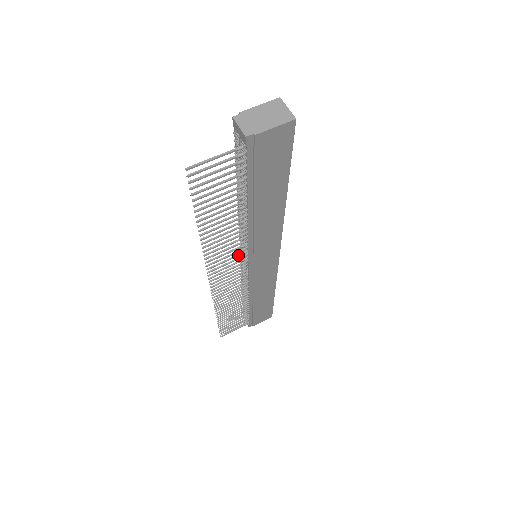
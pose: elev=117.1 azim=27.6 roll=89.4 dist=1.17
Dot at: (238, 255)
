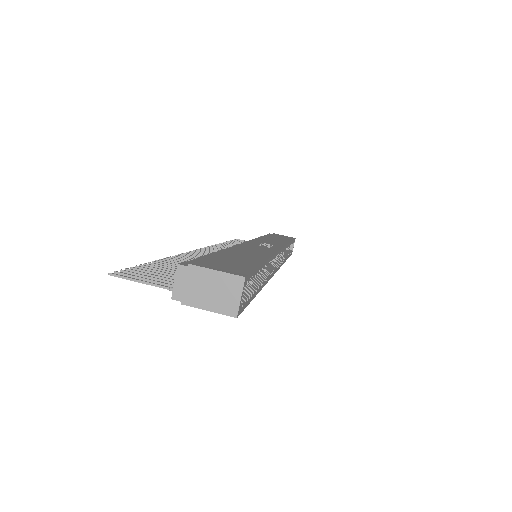
Dot at: occluded
